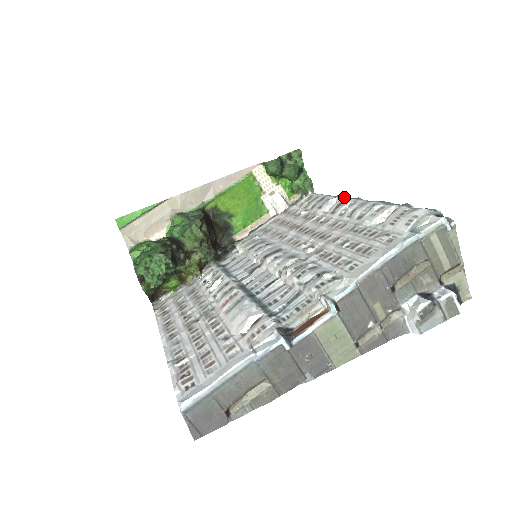
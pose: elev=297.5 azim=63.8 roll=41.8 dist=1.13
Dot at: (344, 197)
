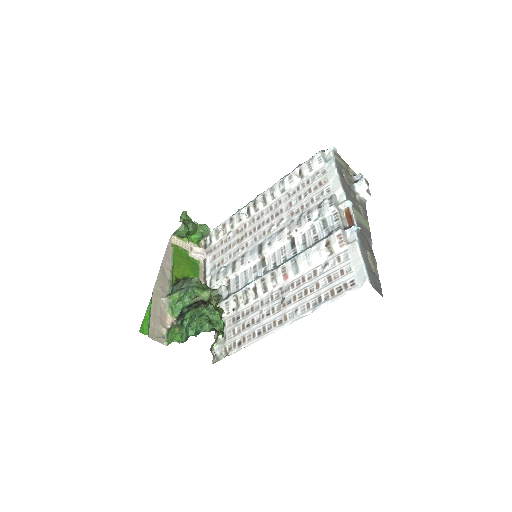
Dot at: (245, 206)
